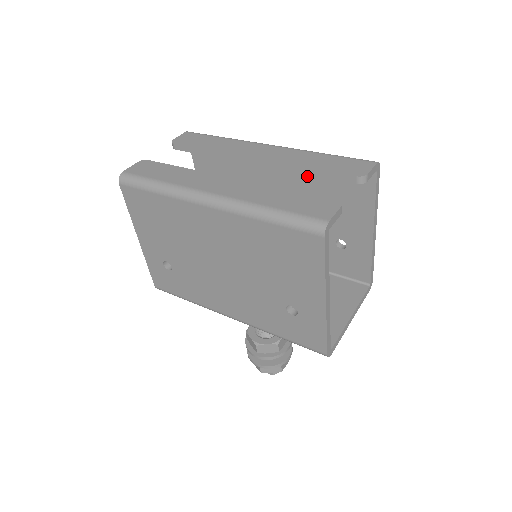
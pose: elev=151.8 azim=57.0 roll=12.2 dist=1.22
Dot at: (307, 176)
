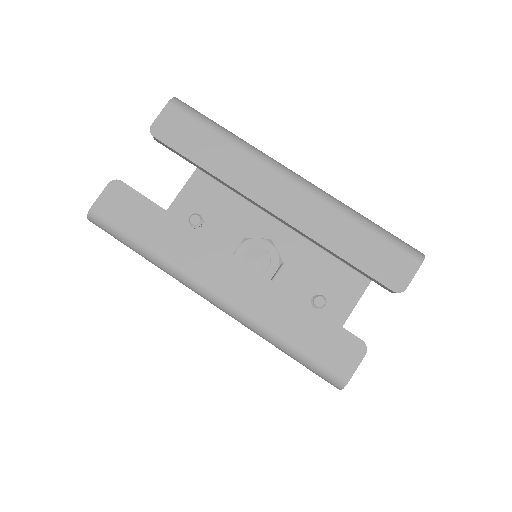
Dot at: occluded
